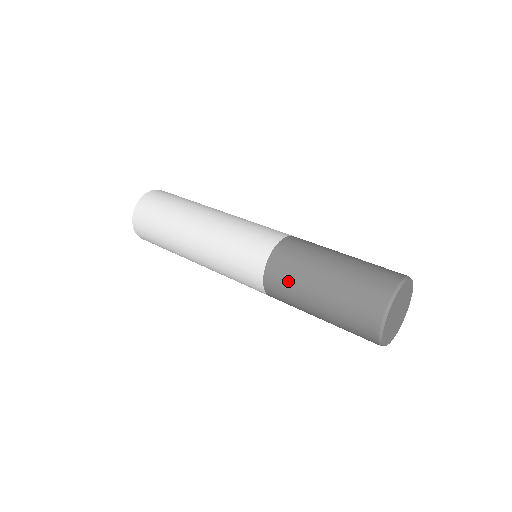
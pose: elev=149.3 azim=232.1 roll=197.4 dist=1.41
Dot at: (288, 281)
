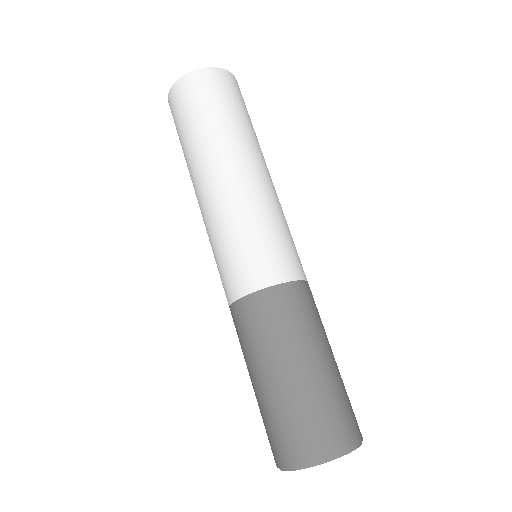
Dot at: (263, 329)
